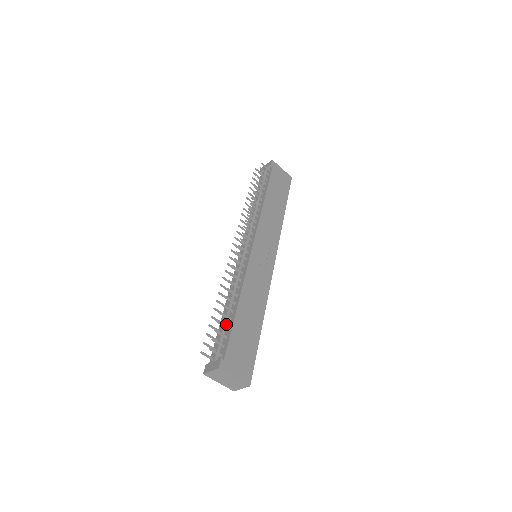
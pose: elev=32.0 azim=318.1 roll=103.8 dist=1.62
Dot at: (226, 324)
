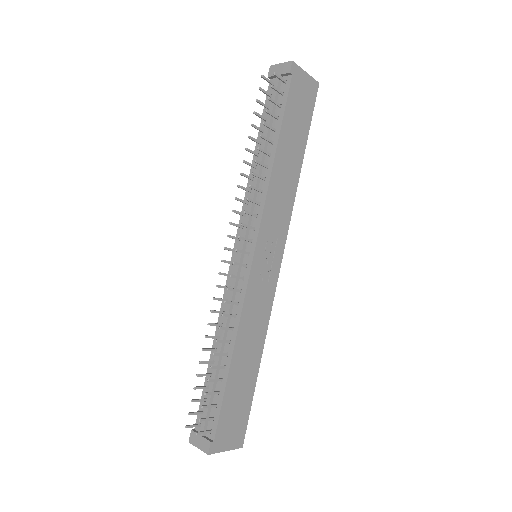
Dot at: (215, 383)
